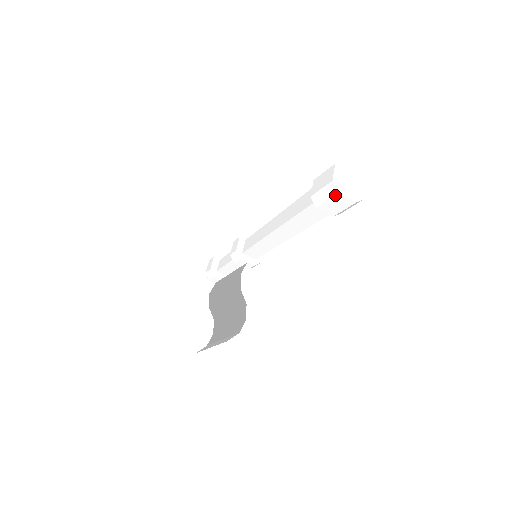
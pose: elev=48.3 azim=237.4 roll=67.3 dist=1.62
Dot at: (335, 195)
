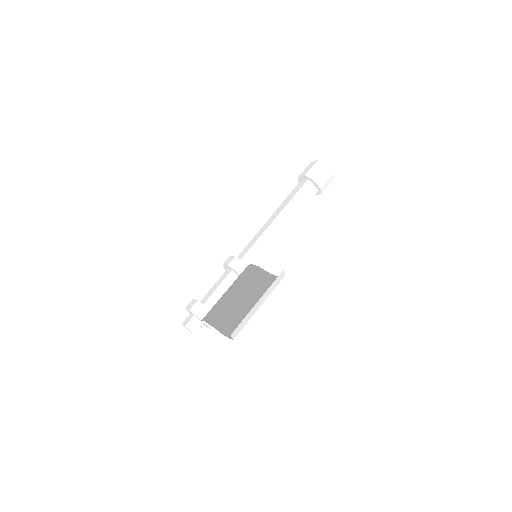
Dot at: (323, 165)
